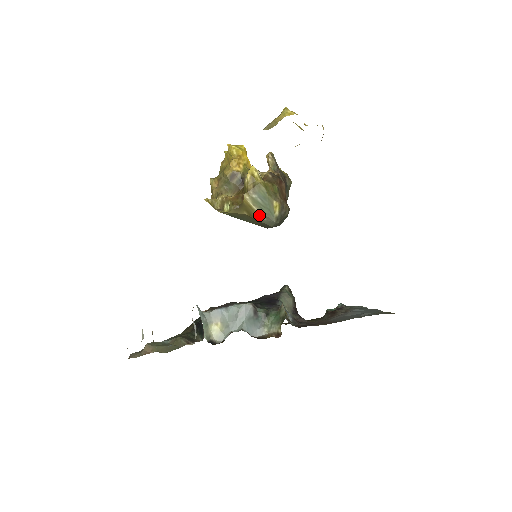
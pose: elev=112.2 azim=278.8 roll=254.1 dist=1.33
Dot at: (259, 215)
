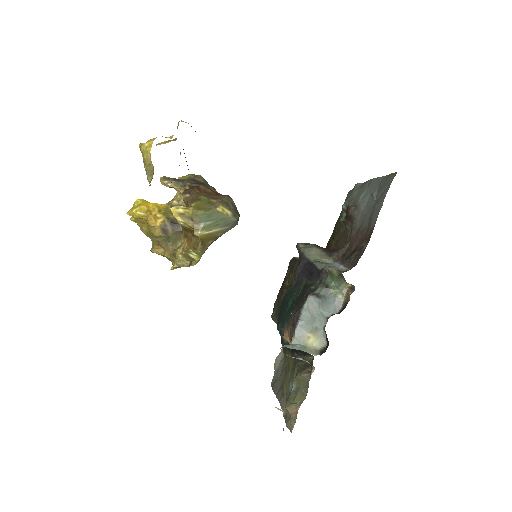
Dot at: (221, 231)
